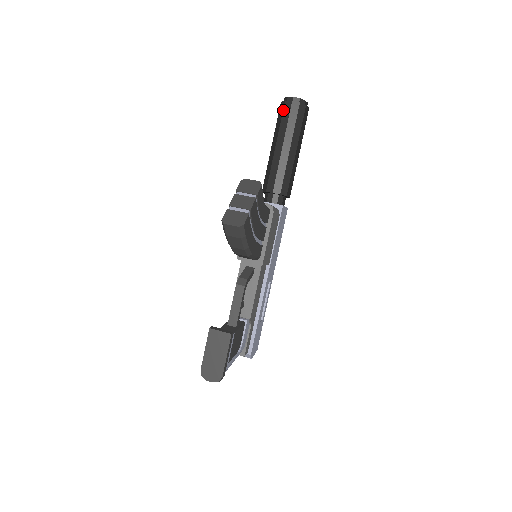
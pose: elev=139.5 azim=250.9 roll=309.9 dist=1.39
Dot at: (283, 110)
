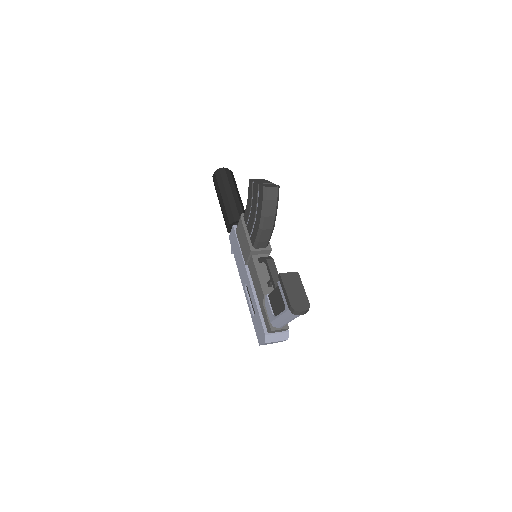
Dot at: (221, 175)
